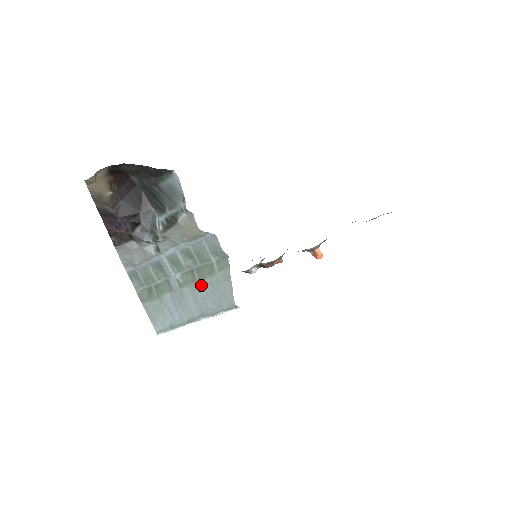
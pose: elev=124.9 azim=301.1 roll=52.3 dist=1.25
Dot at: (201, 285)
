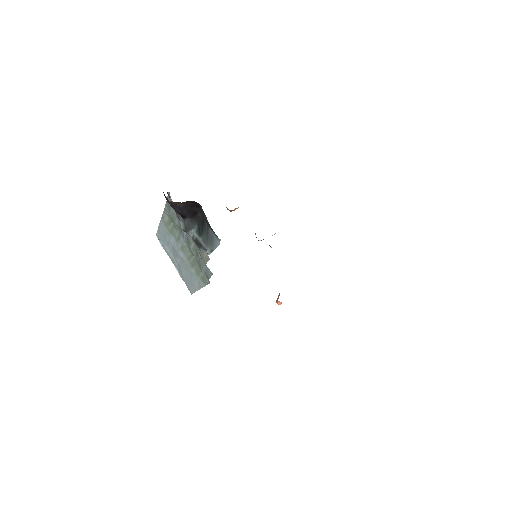
Dot at: (189, 266)
